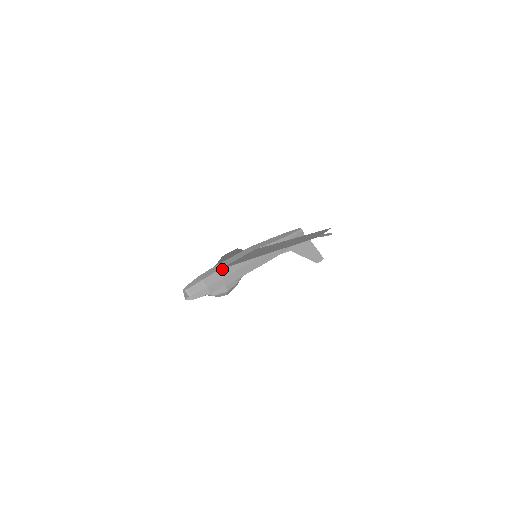
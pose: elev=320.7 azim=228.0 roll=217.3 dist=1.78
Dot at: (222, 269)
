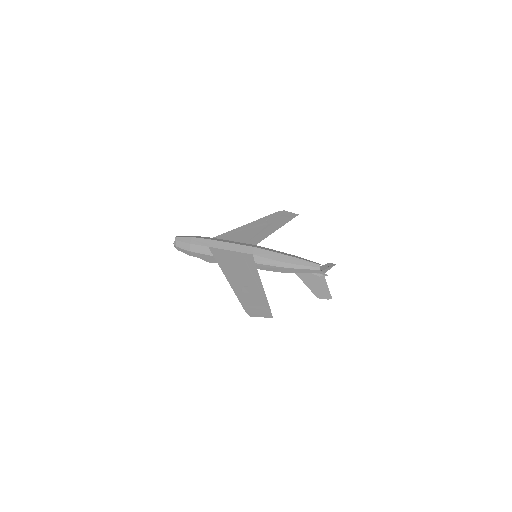
Dot at: (211, 248)
